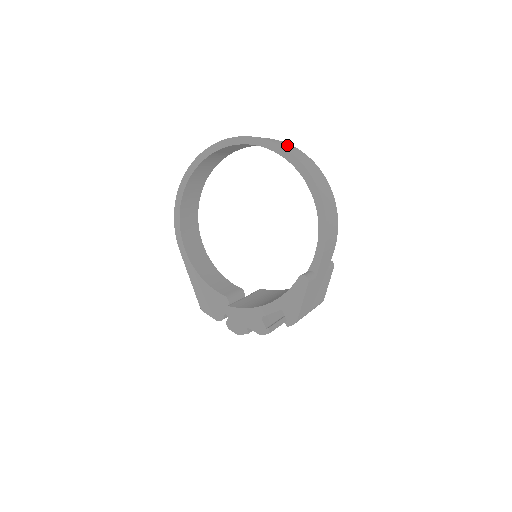
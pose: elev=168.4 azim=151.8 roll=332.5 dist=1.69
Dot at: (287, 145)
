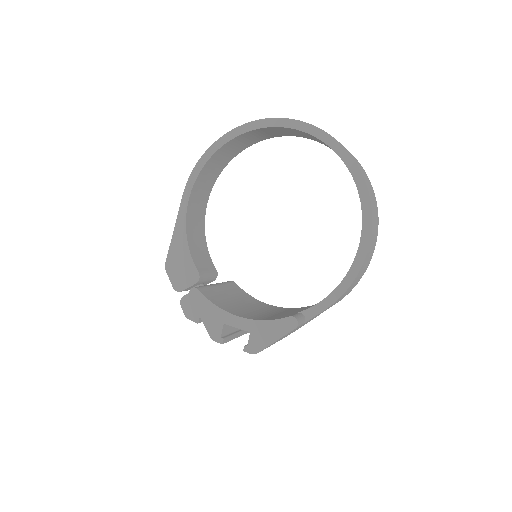
Dot at: occluded
